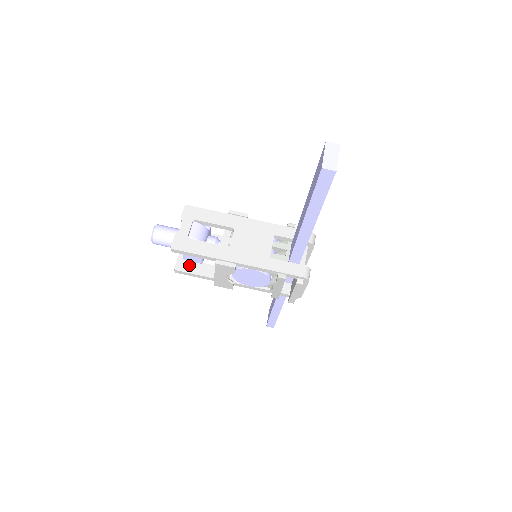
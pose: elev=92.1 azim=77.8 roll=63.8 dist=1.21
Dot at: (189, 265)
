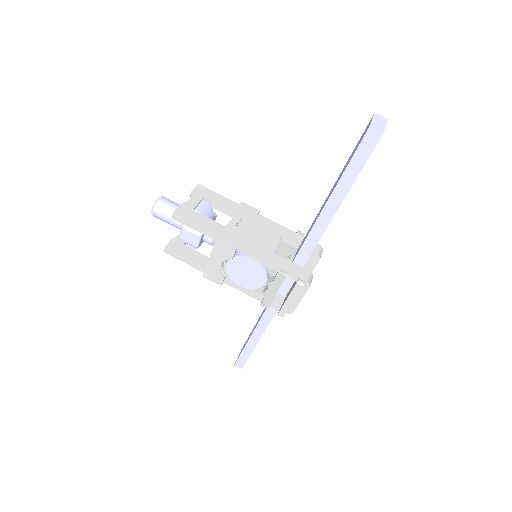
Dot at: (182, 249)
